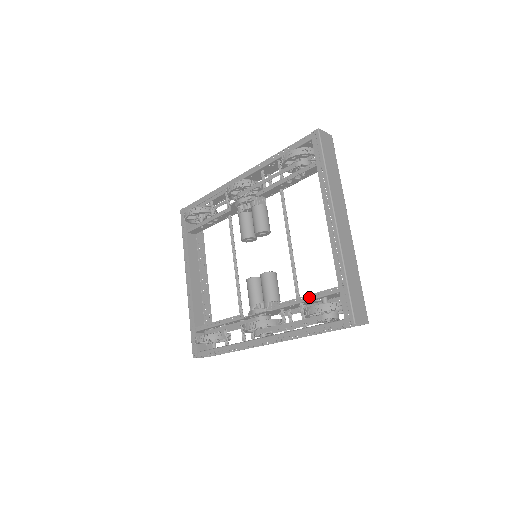
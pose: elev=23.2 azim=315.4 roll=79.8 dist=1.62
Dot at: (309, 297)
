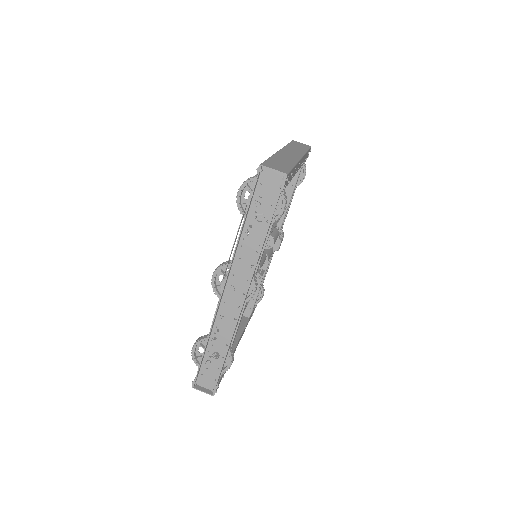
Dot at: occluded
